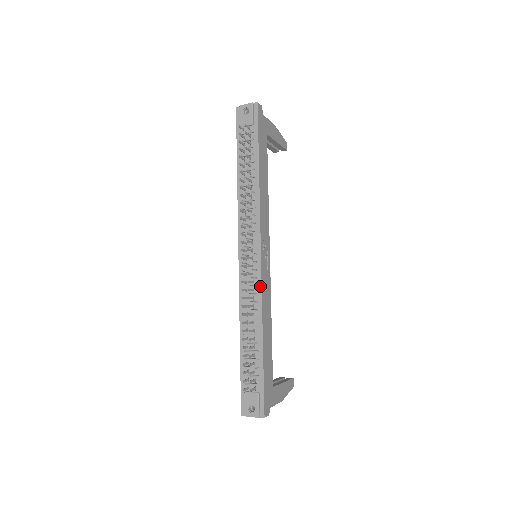
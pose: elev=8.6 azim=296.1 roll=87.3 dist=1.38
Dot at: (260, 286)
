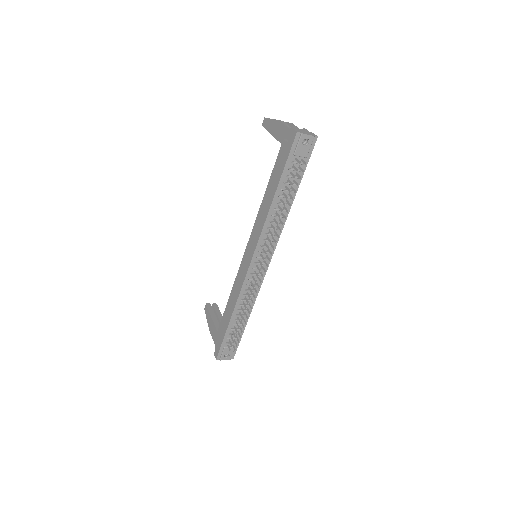
Dot at: occluded
